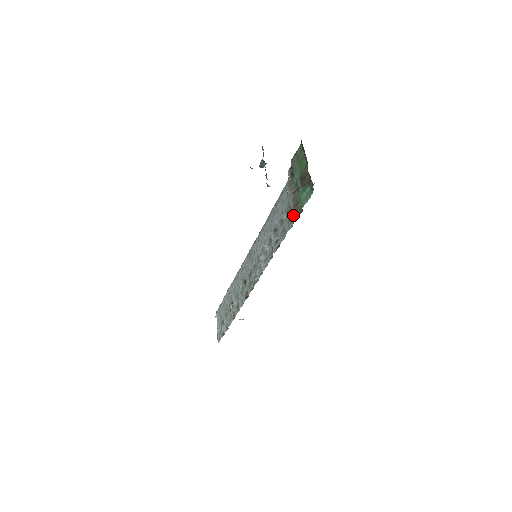
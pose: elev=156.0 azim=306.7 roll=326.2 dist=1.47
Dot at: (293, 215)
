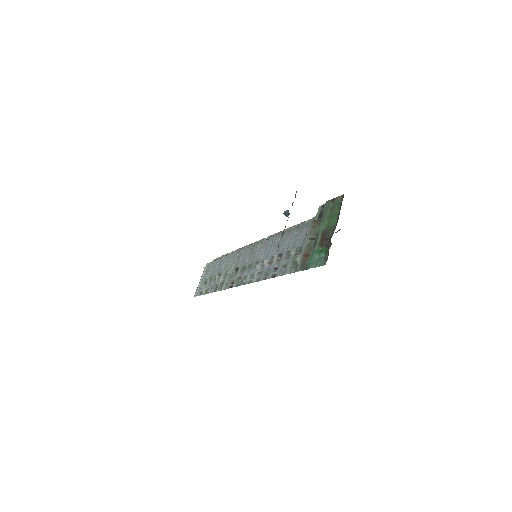
Dot at: (299, 263)
